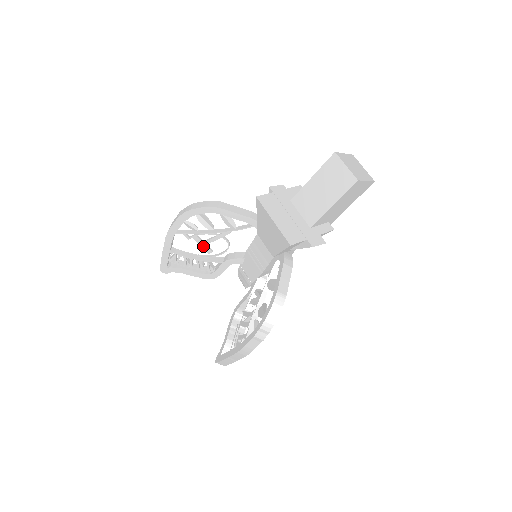
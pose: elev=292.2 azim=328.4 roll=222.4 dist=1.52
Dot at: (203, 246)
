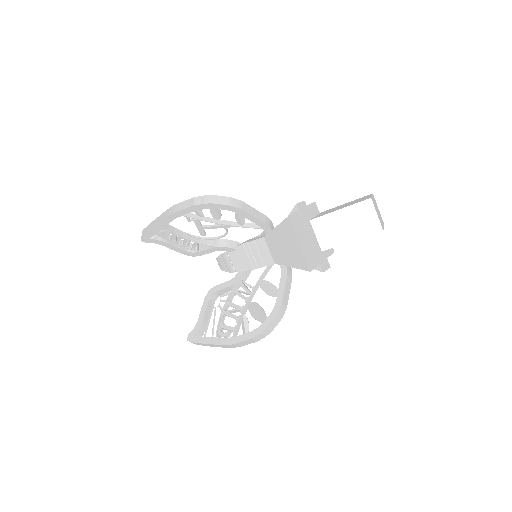
Dot at: (199, 229)
